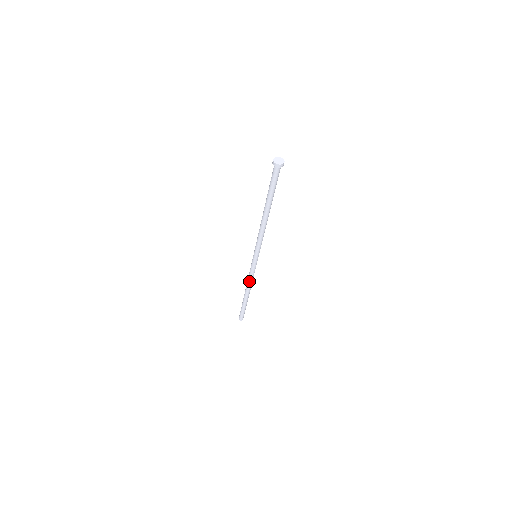
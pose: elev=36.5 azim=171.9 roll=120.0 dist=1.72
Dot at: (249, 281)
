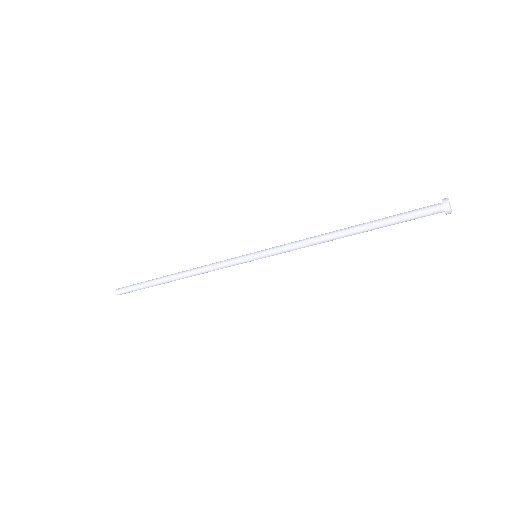
Dot at: (203, 270)
